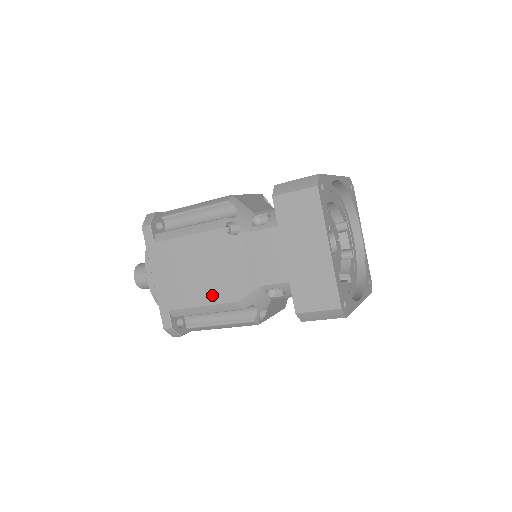
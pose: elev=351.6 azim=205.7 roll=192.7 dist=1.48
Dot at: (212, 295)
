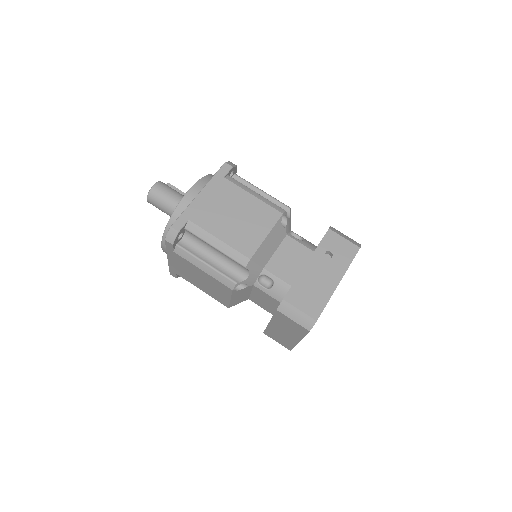
Dot at: (211, 295)
